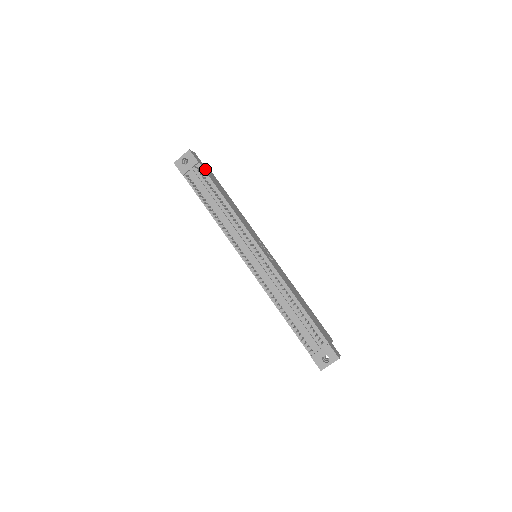
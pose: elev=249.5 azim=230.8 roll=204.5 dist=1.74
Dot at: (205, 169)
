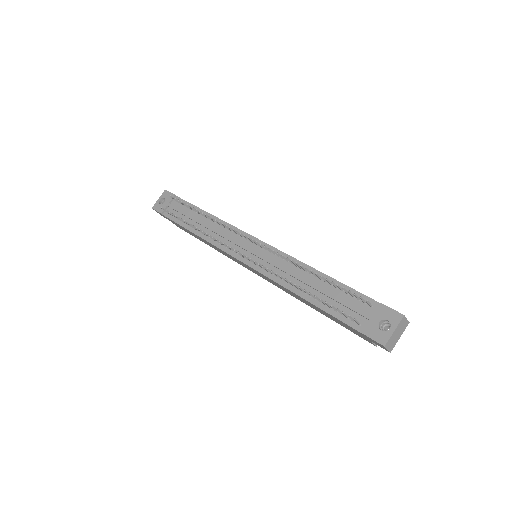
Dot at: occluded
